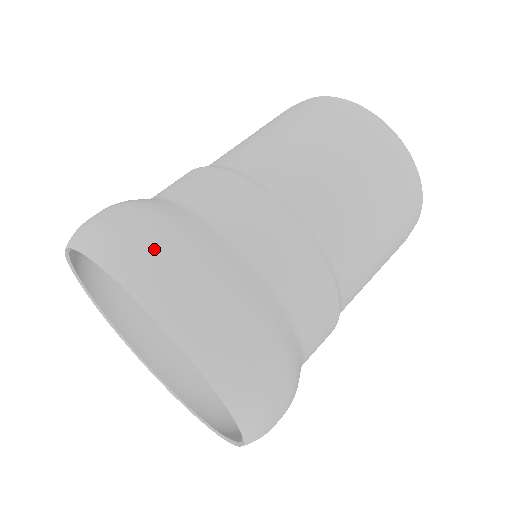
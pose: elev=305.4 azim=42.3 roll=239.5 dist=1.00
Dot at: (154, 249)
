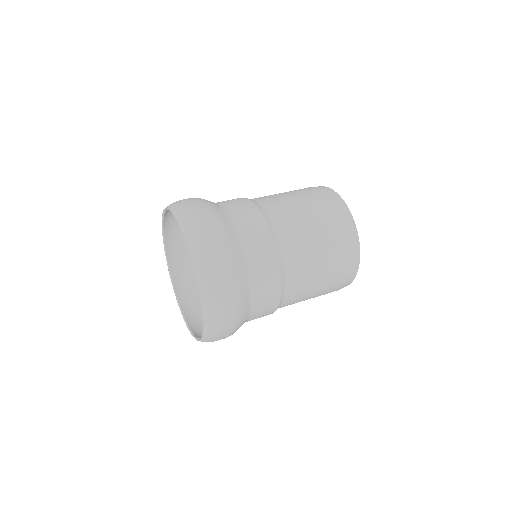
Dot at: (189, 202)
